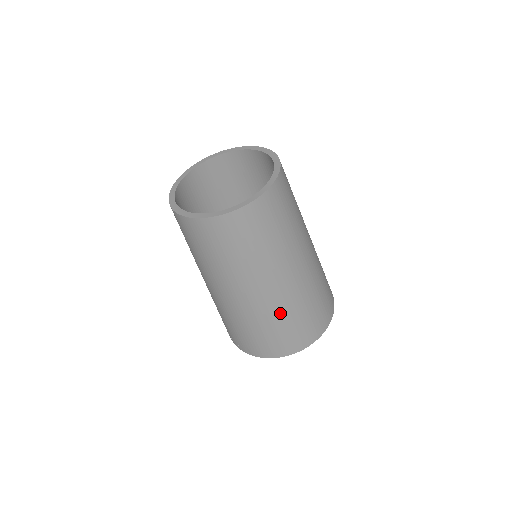
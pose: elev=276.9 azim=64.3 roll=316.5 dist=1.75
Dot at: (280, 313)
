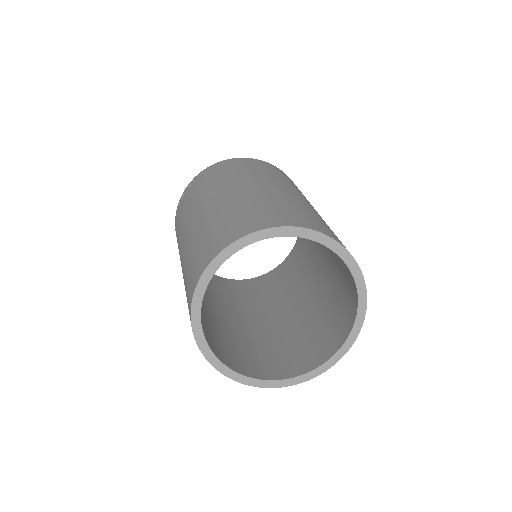
Dot at: occluded
